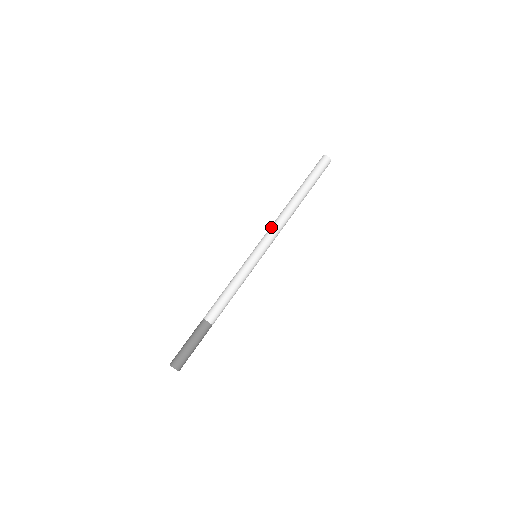
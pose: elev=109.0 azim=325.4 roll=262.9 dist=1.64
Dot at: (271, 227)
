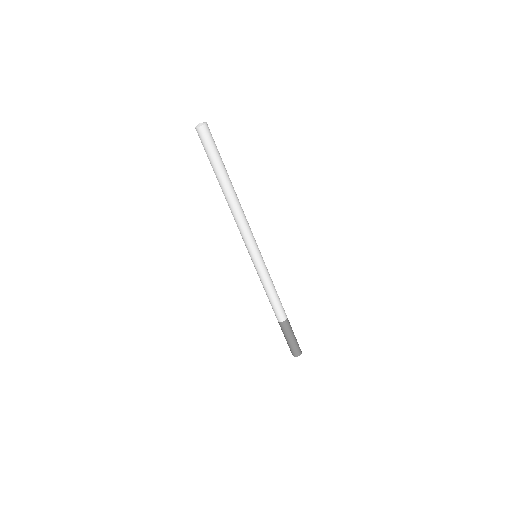
Dot at: (240, 231)
